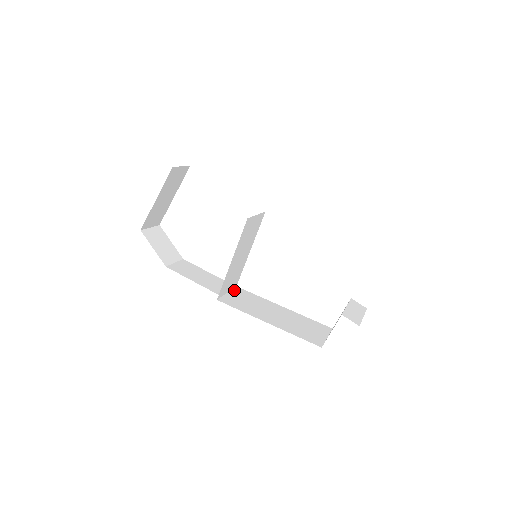
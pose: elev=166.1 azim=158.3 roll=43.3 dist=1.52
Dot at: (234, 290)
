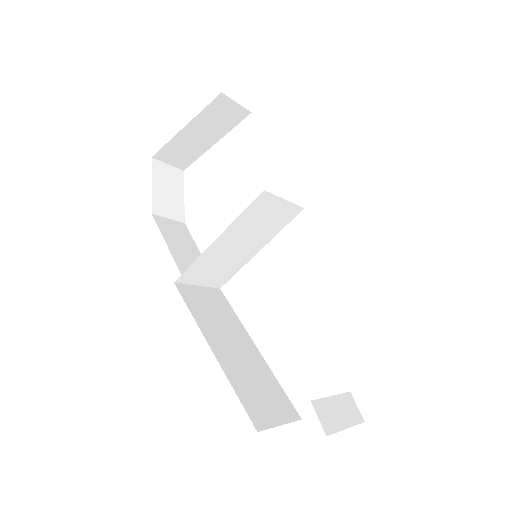
Dot at: (211, 289)
